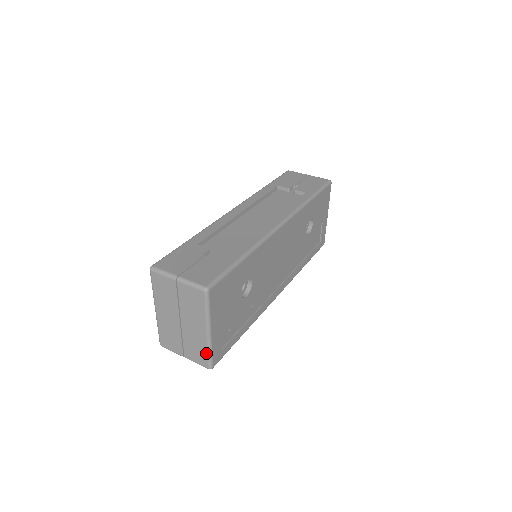
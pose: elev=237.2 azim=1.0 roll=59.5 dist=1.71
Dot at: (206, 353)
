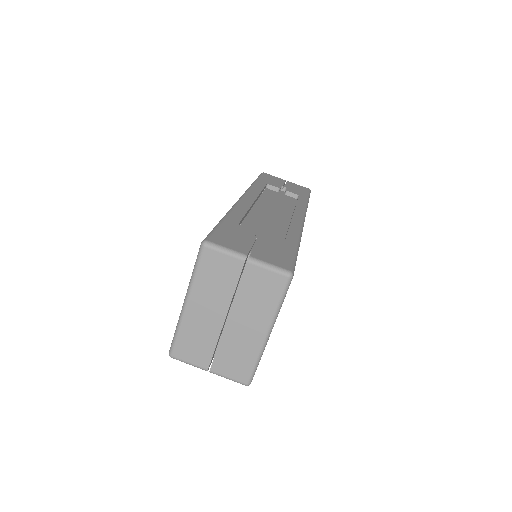
Dot at: (252, 363)
